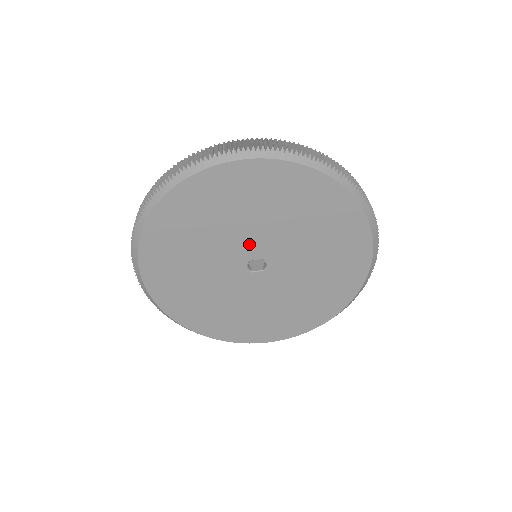
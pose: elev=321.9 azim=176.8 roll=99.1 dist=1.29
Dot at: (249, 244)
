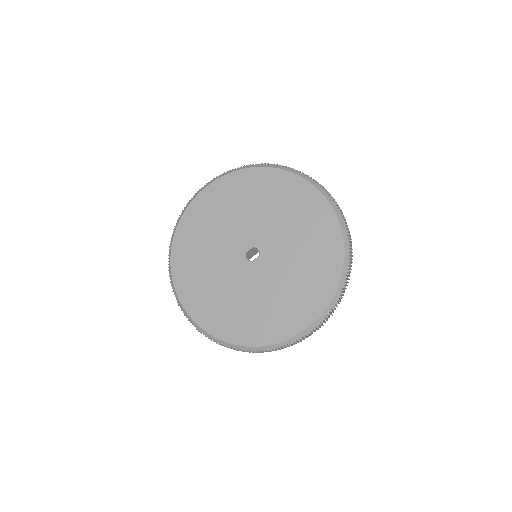
Dot at: (239, 239)
